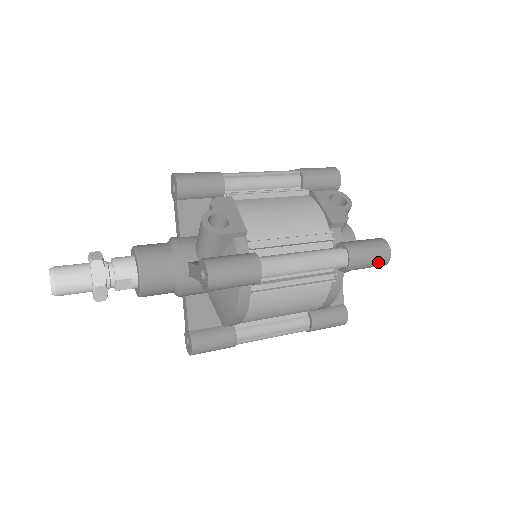
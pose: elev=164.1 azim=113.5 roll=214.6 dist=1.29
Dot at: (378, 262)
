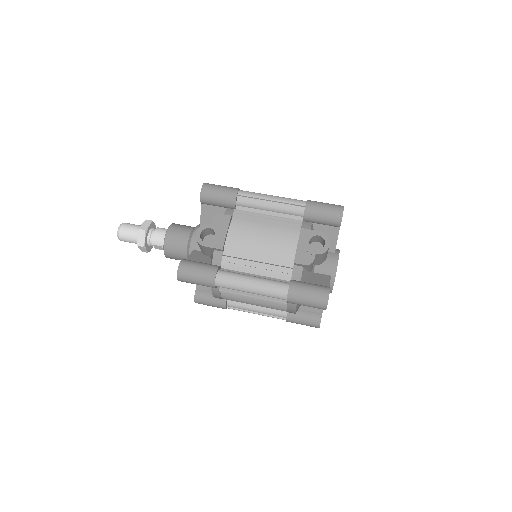
Dot at: (315, 307)
